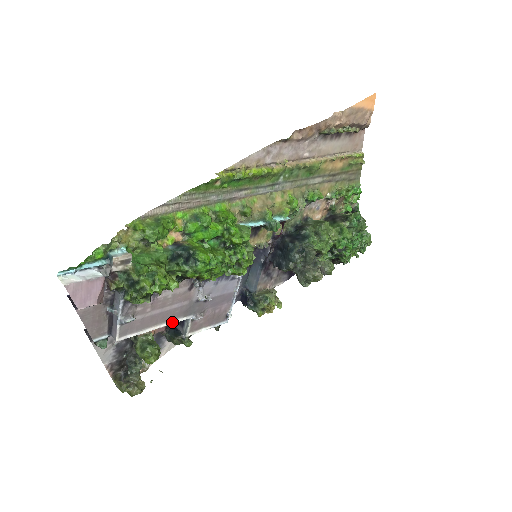
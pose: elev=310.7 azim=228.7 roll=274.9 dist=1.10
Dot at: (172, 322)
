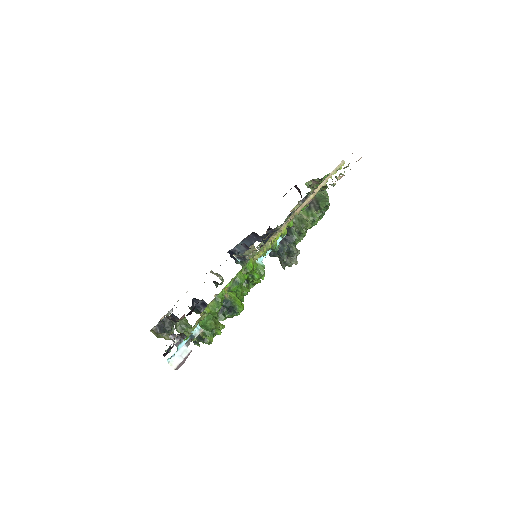
Dot at: occluded
